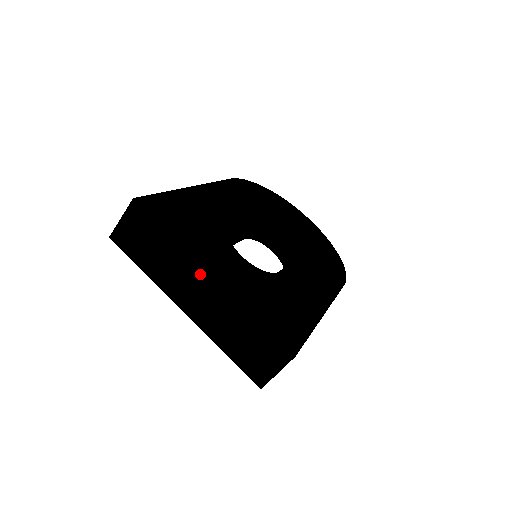
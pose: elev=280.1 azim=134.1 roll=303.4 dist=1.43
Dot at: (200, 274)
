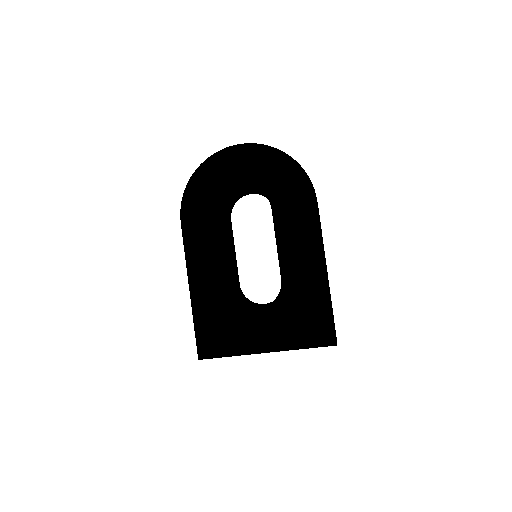
Dot at: occluded
